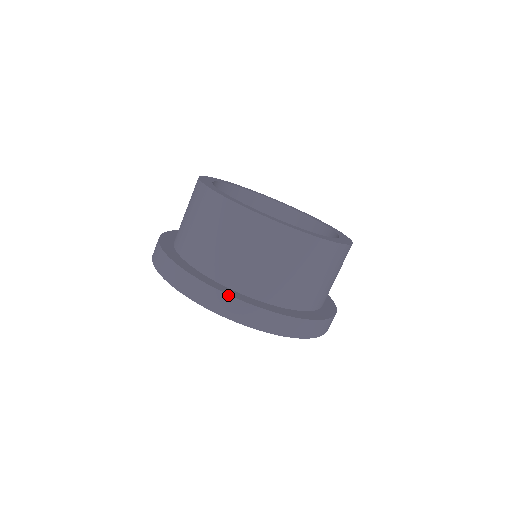
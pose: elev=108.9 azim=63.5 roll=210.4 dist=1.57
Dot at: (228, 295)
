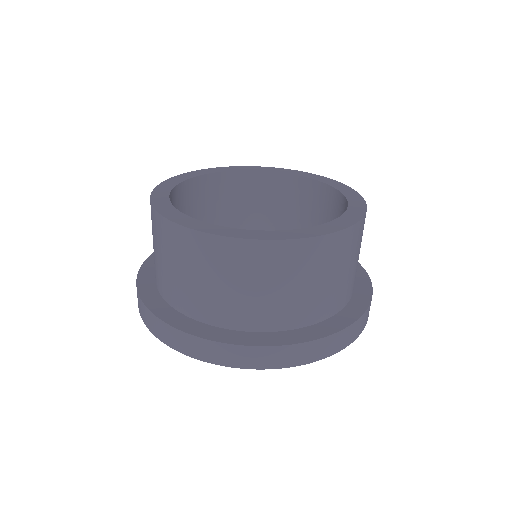
Dot at: (234, 345)
